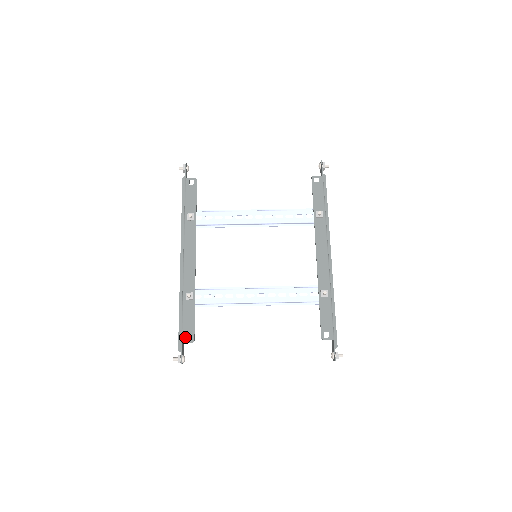
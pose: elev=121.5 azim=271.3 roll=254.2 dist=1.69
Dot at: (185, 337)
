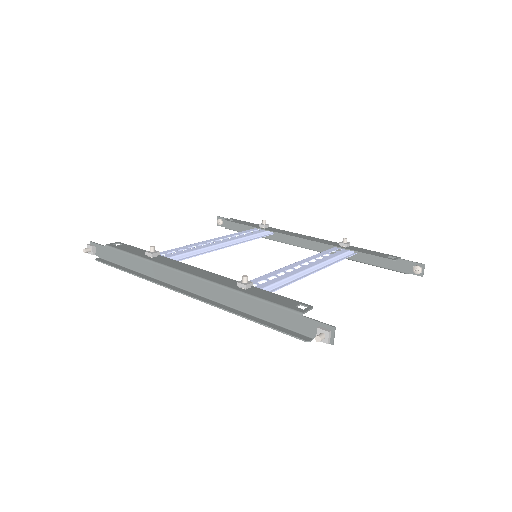
Dot at: (297, 308)
